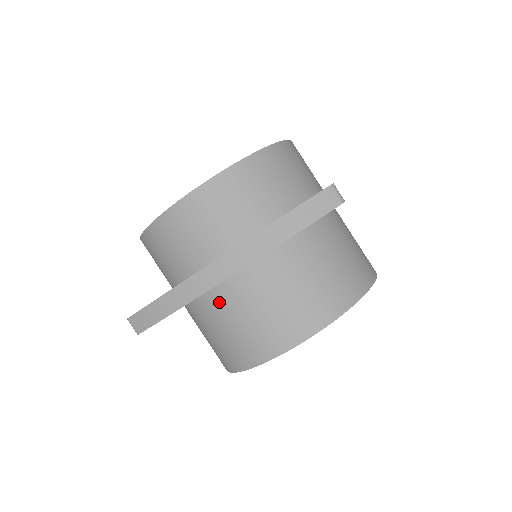
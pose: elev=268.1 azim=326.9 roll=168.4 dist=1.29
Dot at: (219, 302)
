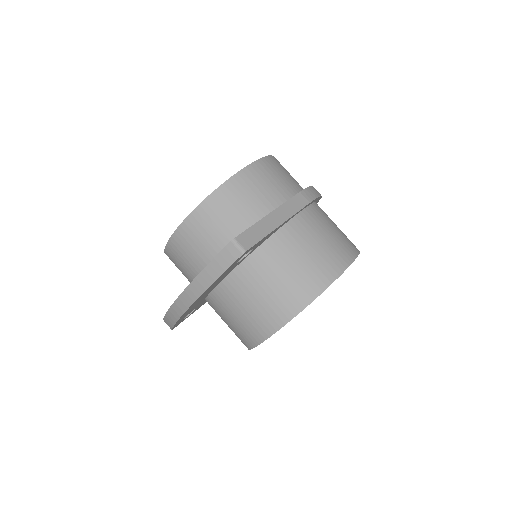
Dot at: (214, 307)
